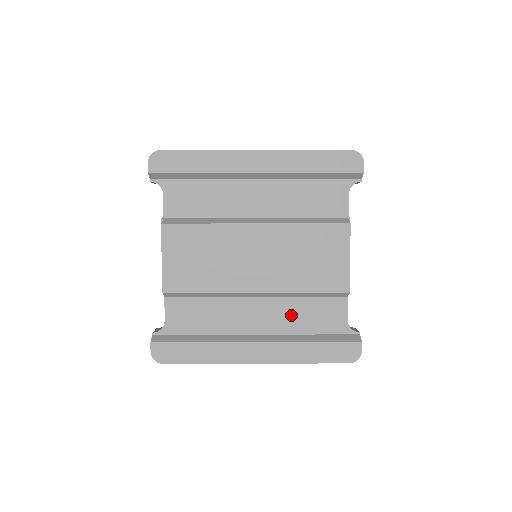
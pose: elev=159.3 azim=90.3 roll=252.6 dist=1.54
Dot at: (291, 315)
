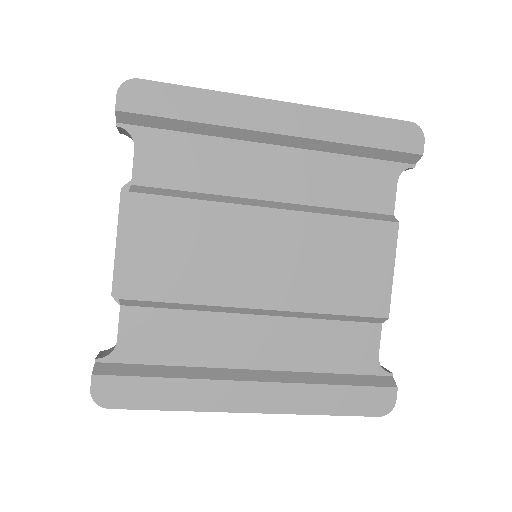
Dot at: (304, 344)
